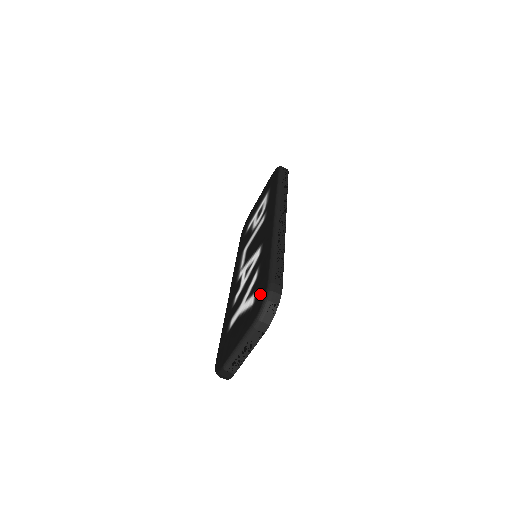
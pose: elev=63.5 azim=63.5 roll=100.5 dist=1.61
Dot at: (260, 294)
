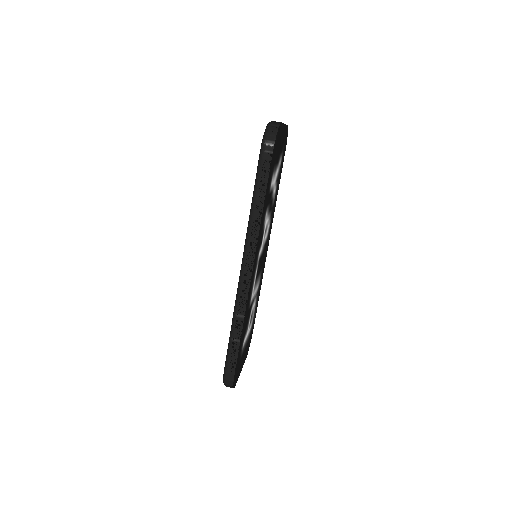
Dot at: occluded
